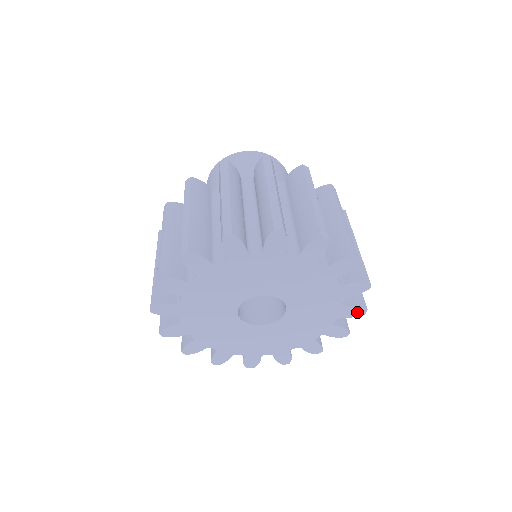
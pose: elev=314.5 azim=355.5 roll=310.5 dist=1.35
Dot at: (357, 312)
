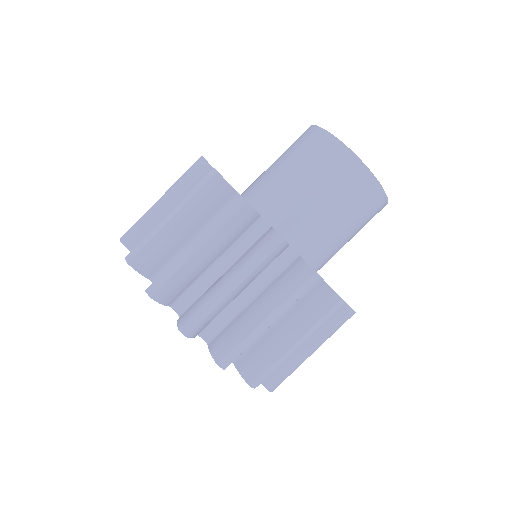
Dot at: occluded
